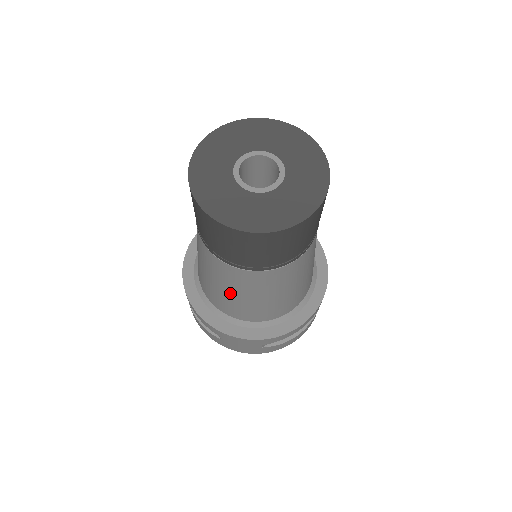
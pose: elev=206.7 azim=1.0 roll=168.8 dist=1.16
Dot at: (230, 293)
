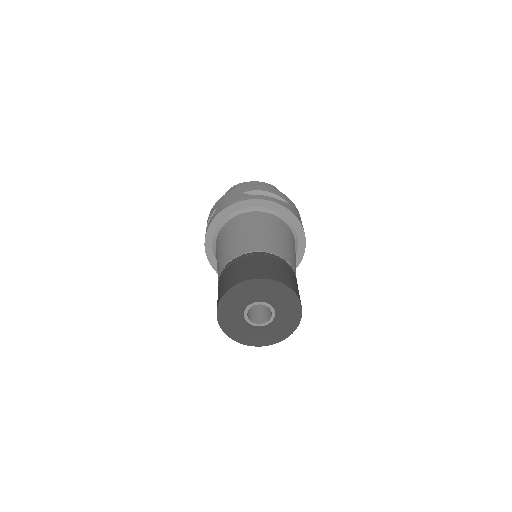
Dot at: occluded
